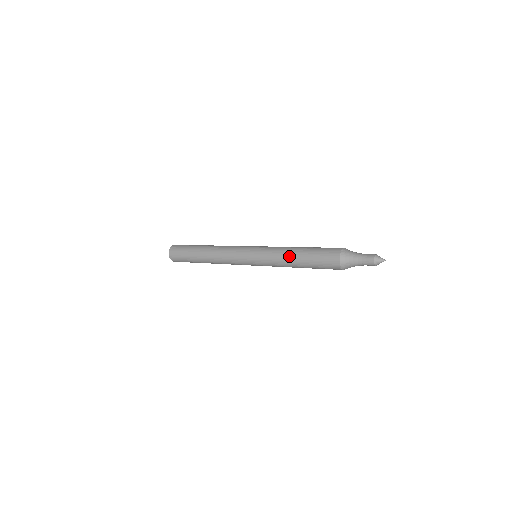
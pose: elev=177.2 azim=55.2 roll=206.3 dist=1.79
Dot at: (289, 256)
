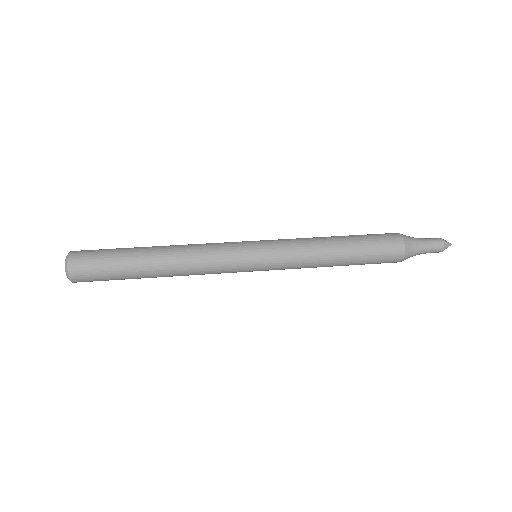
Dot at: (326, 243)
